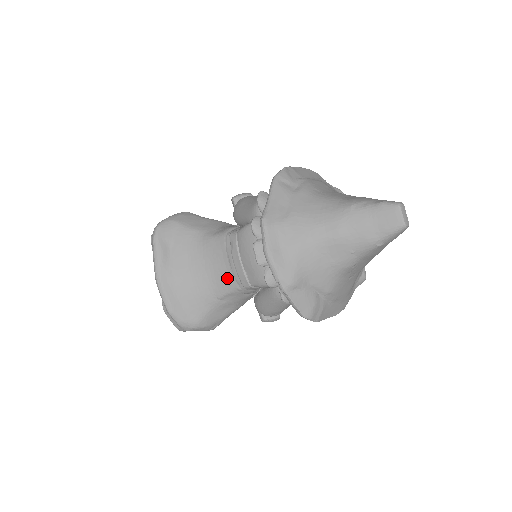
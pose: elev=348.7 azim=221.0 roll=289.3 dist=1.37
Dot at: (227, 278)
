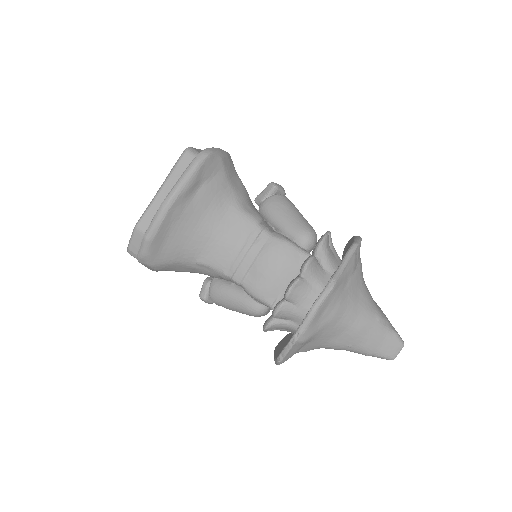
Dot at: (225, 258)
